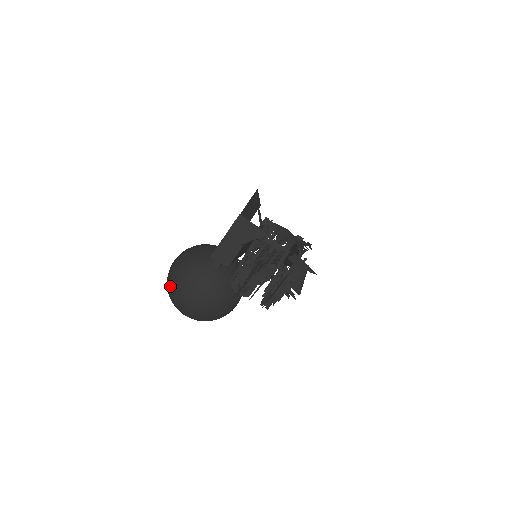
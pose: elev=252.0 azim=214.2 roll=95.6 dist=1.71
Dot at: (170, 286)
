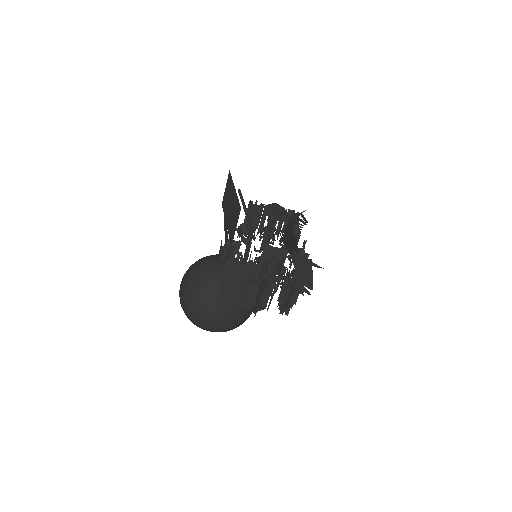
Dot at: (187, 315)
